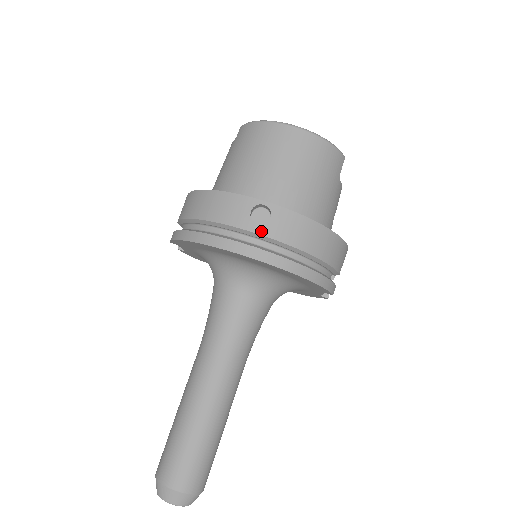
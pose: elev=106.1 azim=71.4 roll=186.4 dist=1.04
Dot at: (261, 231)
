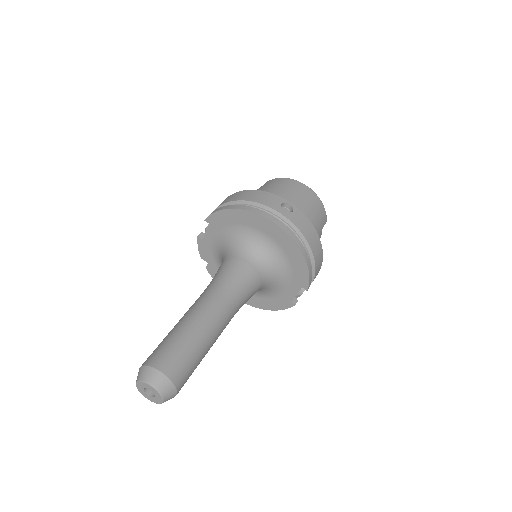
Dot at: (286, 215)
